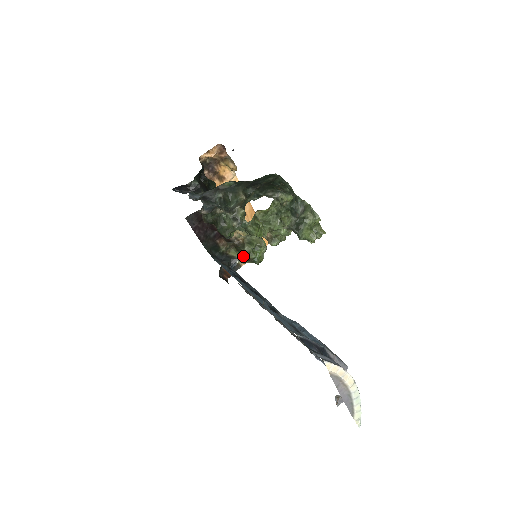
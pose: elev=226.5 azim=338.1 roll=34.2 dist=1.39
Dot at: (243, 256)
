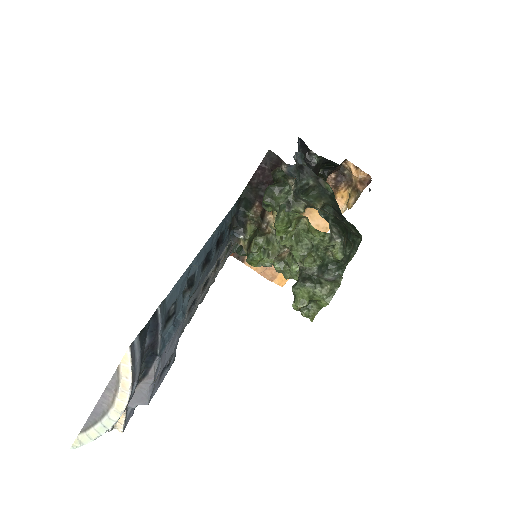
Dot at: (251, 240)
